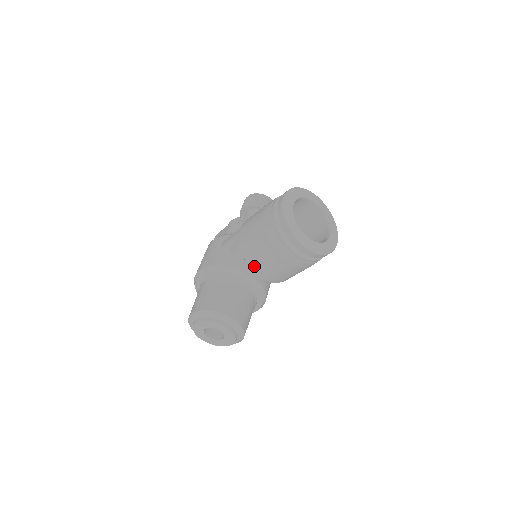
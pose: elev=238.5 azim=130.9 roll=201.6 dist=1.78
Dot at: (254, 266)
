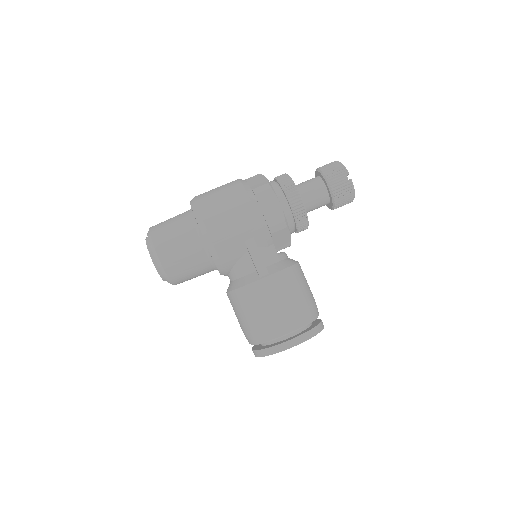
Dot at: (230, 298)
